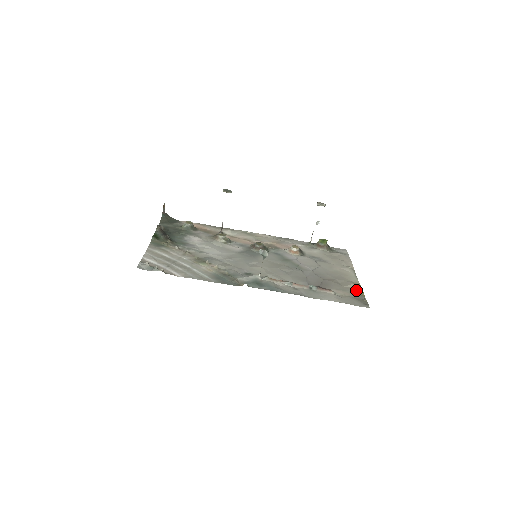
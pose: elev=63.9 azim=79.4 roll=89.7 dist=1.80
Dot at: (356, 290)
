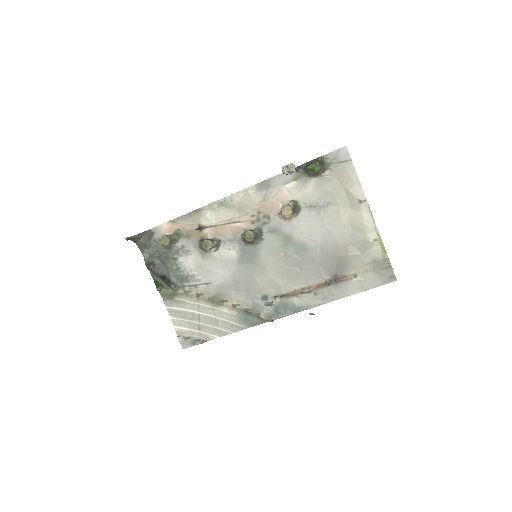
Dot at: (377, 252)
